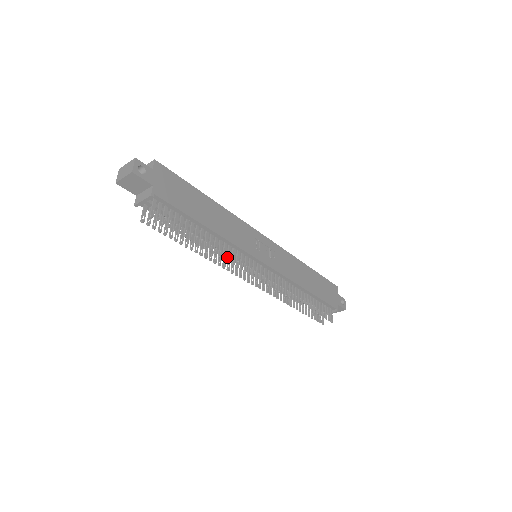
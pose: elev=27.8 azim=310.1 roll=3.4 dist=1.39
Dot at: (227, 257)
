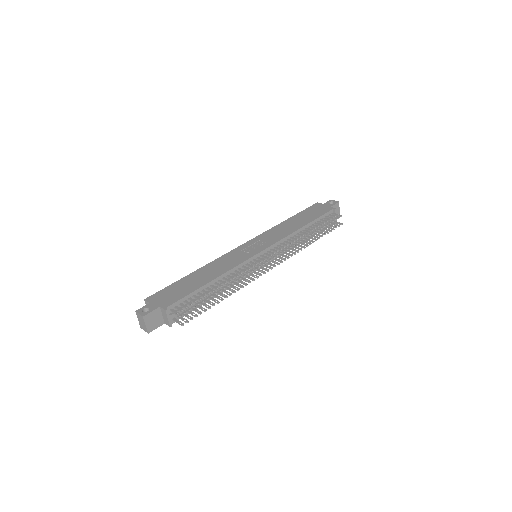
Dot at: occluded
